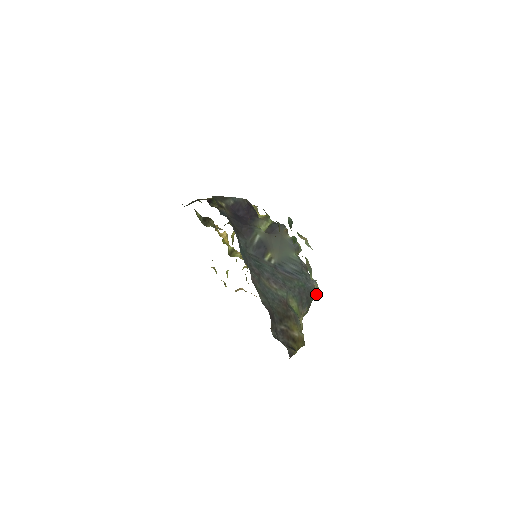
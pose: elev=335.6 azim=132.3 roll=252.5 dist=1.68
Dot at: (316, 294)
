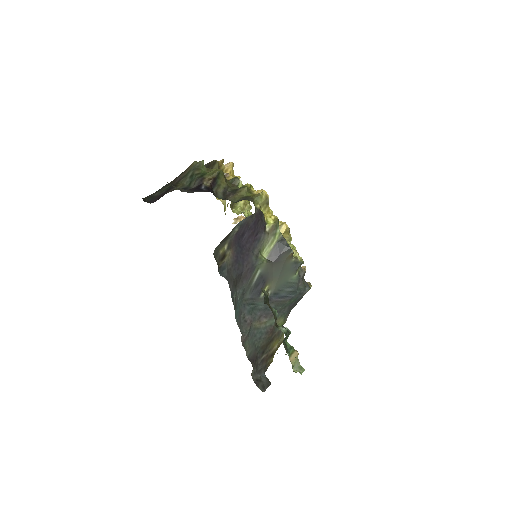
Dot at: (308, 282)
